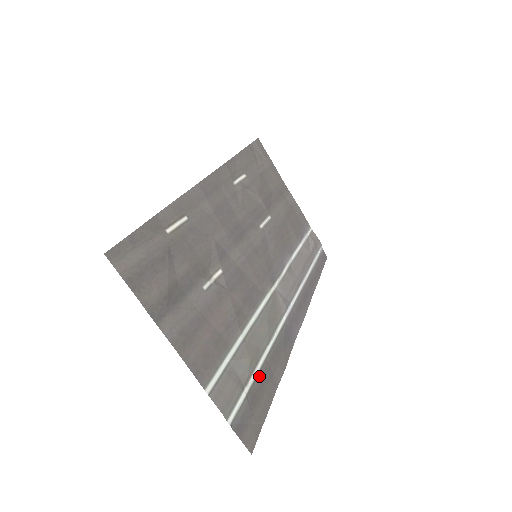
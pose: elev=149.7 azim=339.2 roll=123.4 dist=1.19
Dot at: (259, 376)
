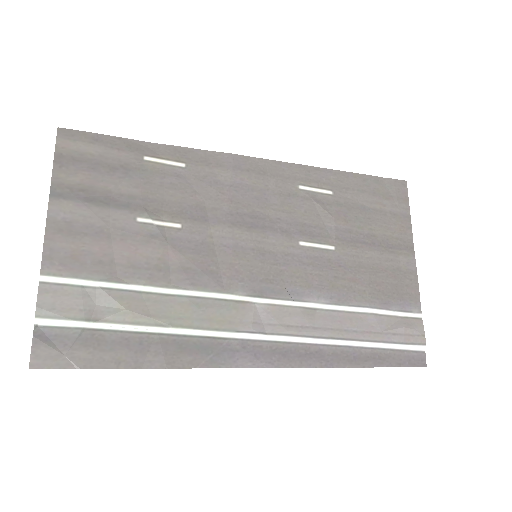
Dot at: (124, 334)
